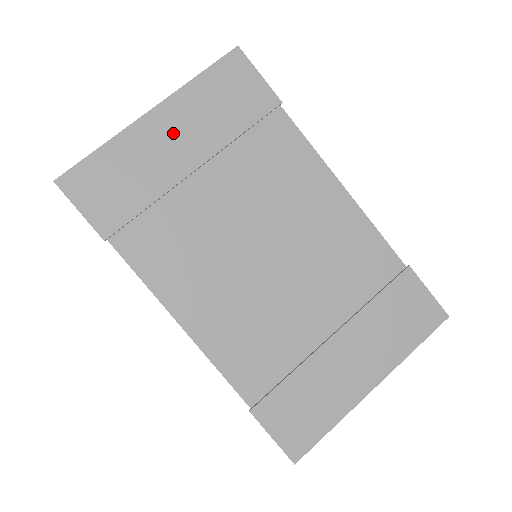
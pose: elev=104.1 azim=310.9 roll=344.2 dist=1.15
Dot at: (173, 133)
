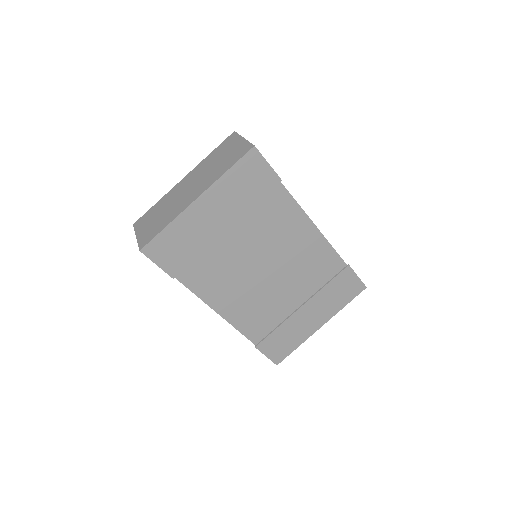
Dot at: (212, 211)
